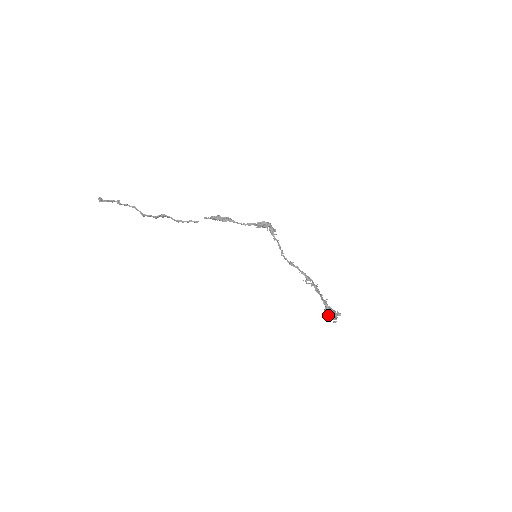
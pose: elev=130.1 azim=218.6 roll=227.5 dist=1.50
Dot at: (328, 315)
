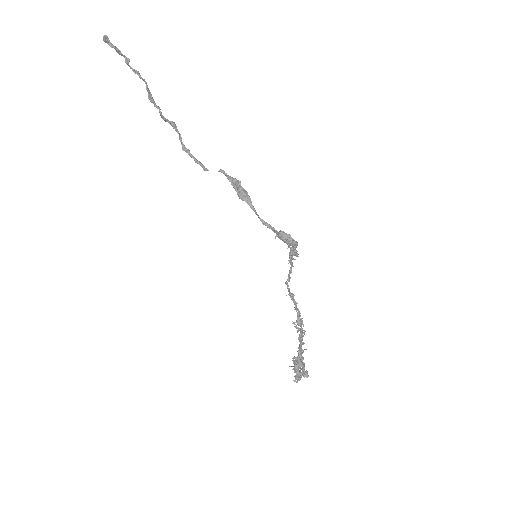
Dot at: (294, 367)
